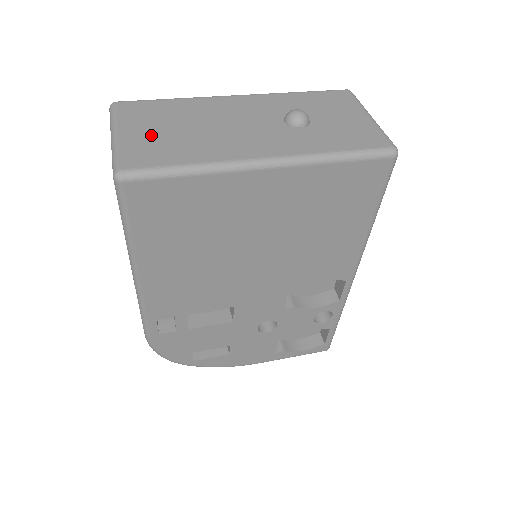
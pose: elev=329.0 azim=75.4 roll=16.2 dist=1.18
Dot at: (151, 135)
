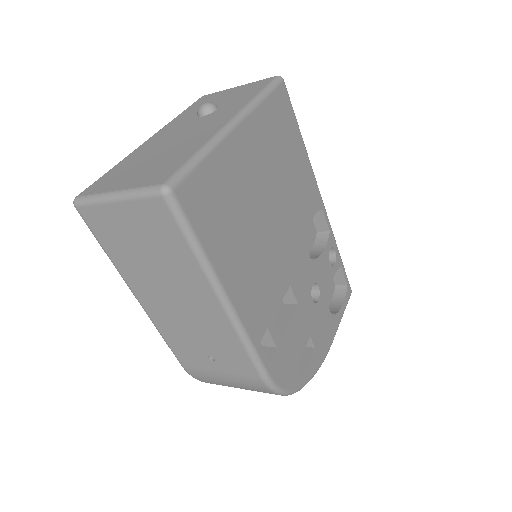
Dot at: (141, 173)
